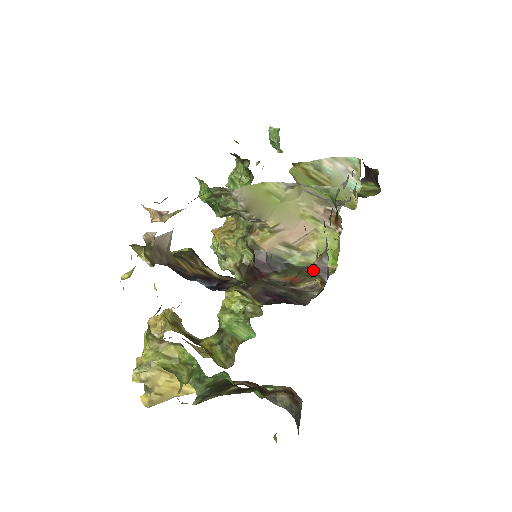
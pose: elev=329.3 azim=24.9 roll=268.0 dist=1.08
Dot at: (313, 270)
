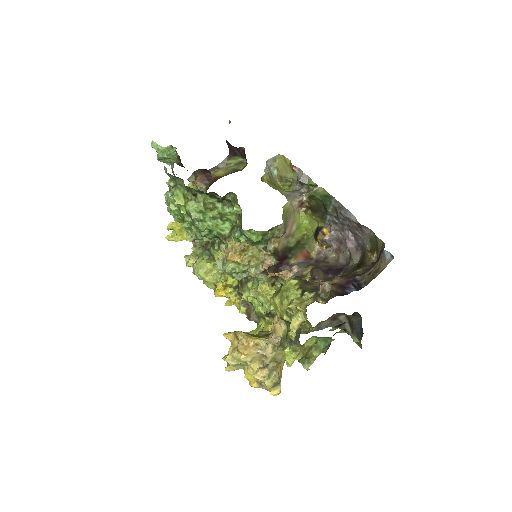
Dot at: (300, 242)
